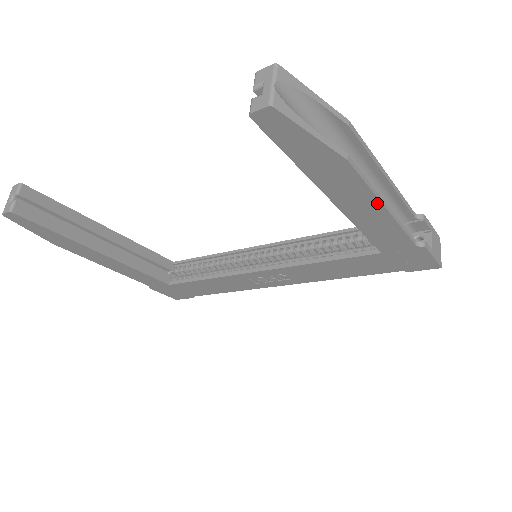
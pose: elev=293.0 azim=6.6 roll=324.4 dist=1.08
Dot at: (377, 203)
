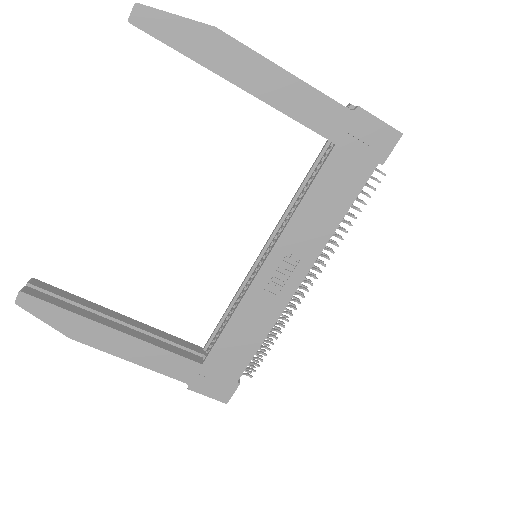
Dot at: (273, 67)
